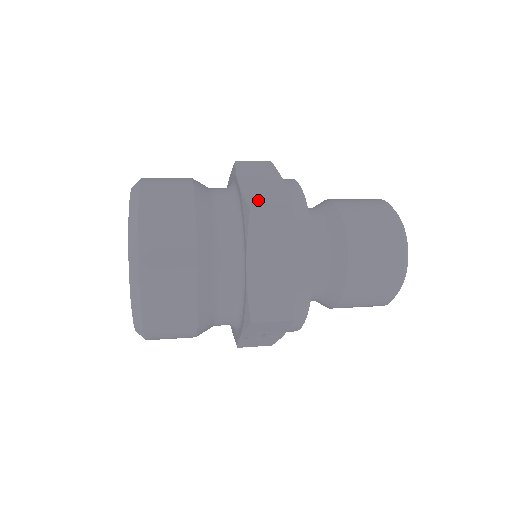
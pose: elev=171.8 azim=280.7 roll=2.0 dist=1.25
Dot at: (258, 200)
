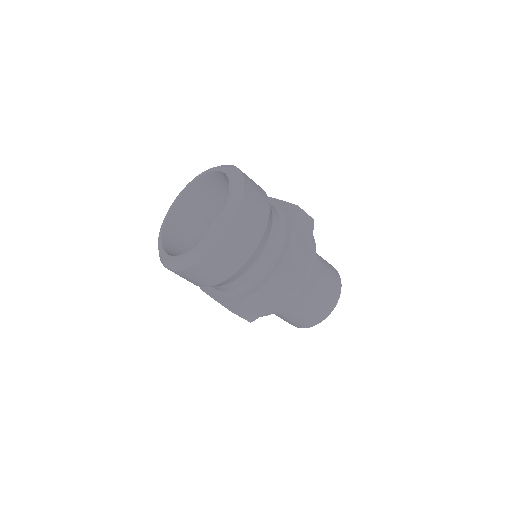
Dot at: occluded
